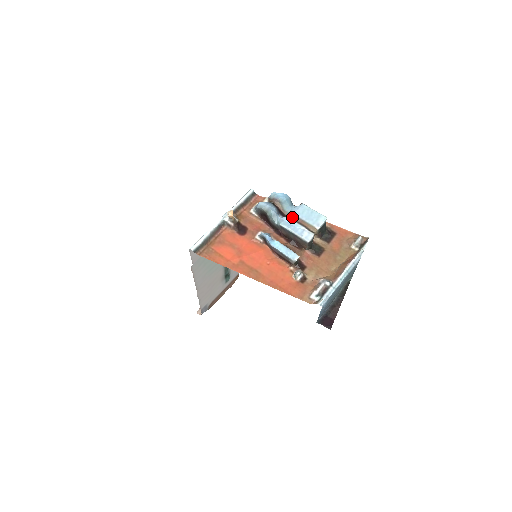
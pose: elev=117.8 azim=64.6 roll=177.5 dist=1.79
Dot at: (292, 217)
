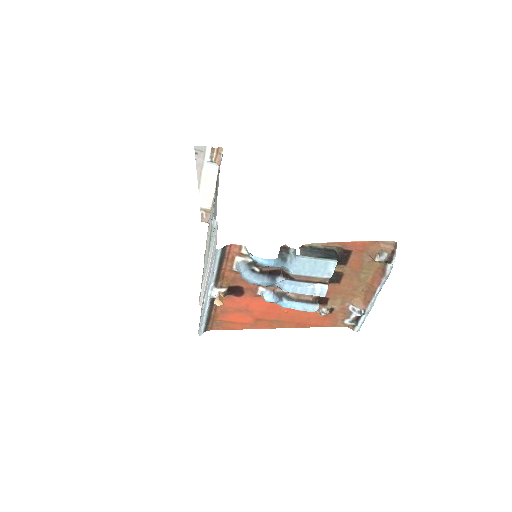
Dot at: (293, 278)
